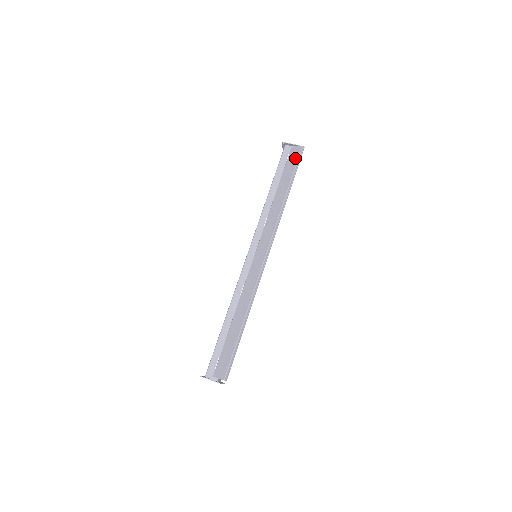
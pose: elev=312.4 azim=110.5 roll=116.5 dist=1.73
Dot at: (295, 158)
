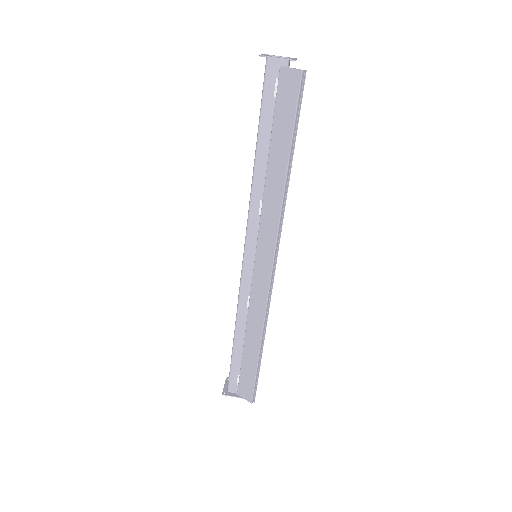
Dot at: (291, 97)
